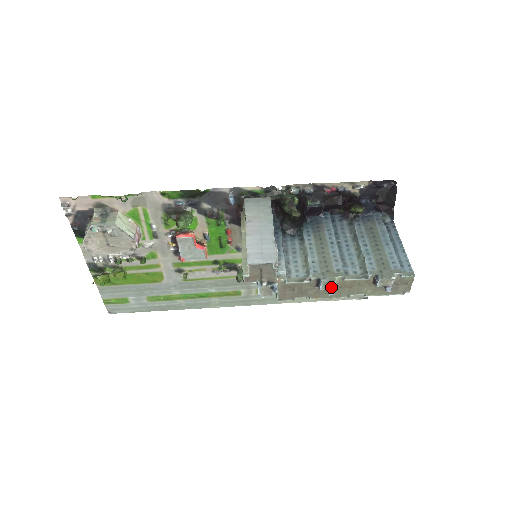
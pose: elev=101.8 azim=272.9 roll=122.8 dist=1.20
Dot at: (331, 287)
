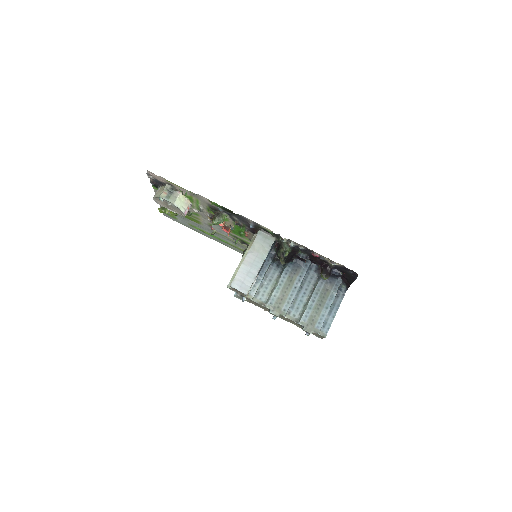
Dot at: (276, 316)
